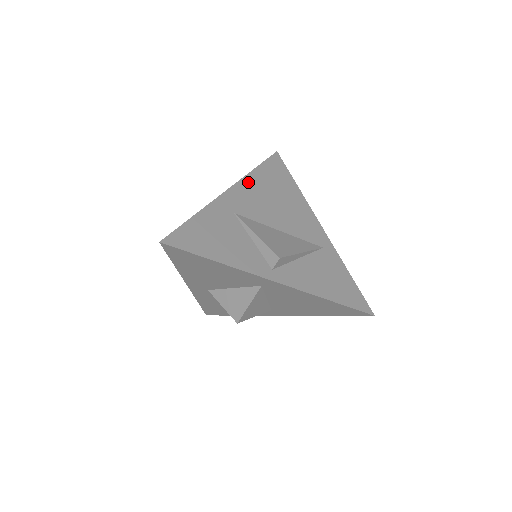
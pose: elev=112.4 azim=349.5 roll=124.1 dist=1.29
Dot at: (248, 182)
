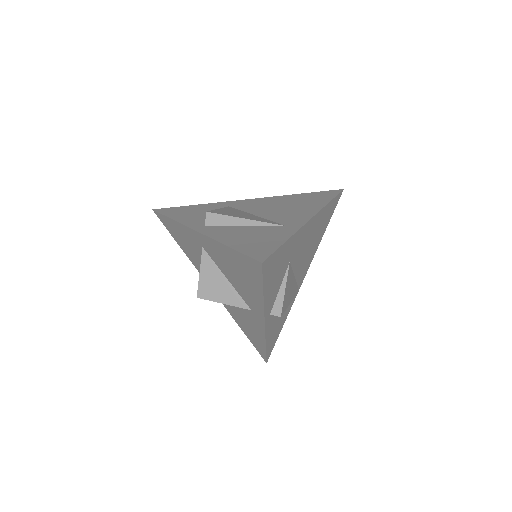
Dot at: (274, 198)
